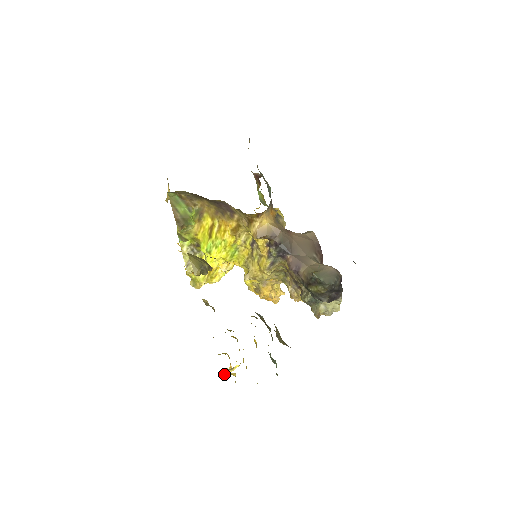
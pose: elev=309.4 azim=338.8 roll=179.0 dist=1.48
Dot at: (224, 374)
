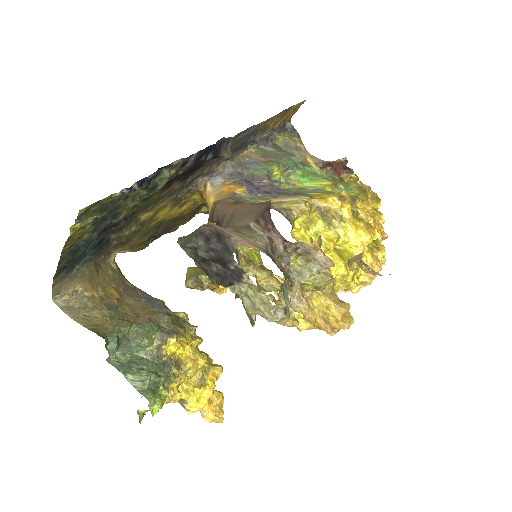
Dot at: (203, 417)
